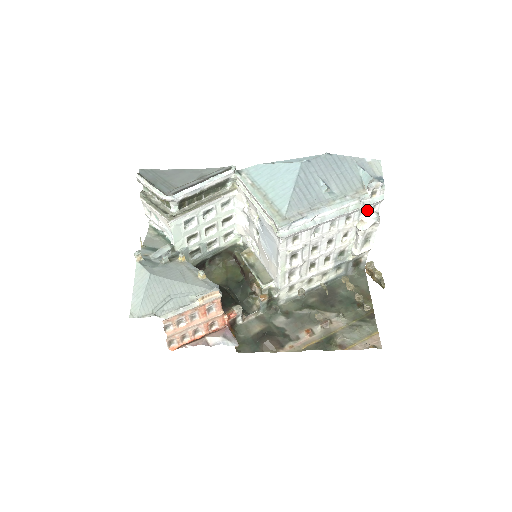
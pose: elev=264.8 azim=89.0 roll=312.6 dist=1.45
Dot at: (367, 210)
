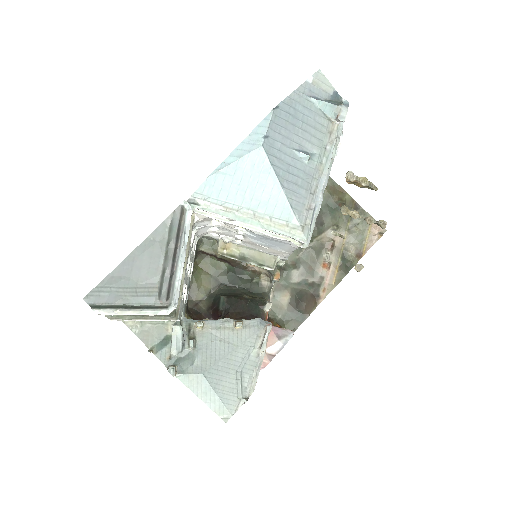
Dot at: occluded
